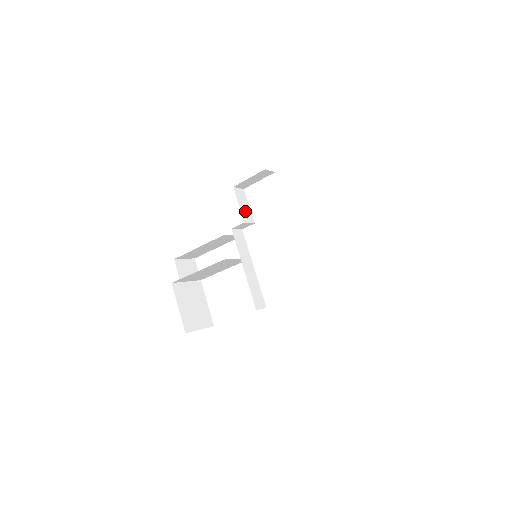
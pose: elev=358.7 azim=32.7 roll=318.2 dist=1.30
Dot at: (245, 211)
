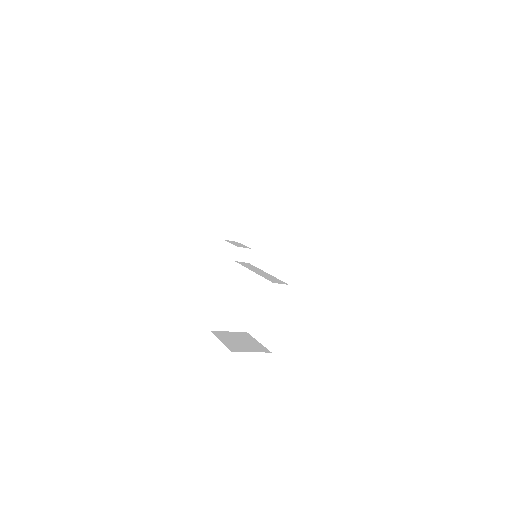
Dot at: (239, 245)
